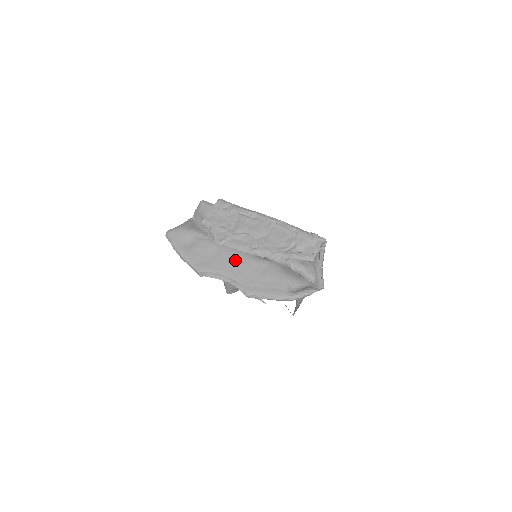
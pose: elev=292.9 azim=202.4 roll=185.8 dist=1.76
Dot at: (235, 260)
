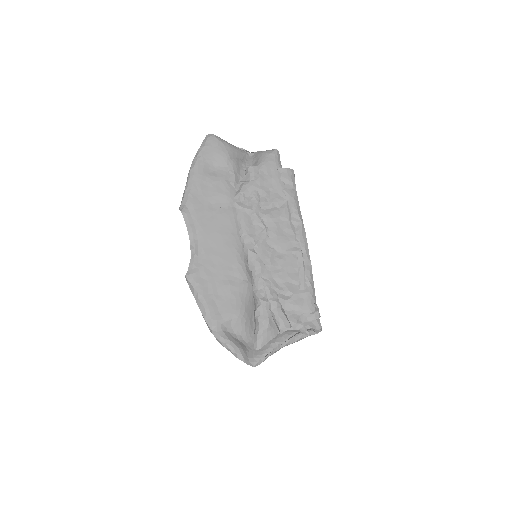
Dot at: (224, 236)
